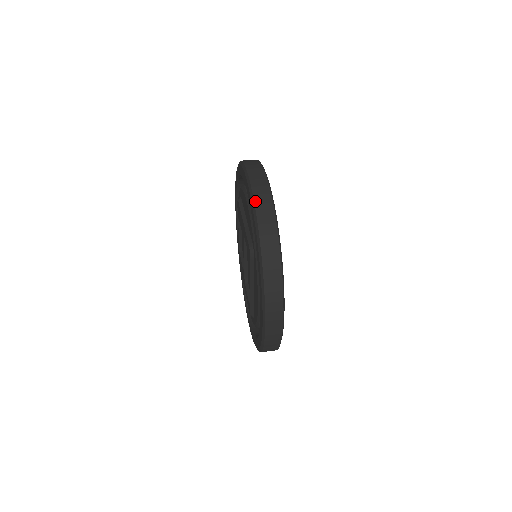
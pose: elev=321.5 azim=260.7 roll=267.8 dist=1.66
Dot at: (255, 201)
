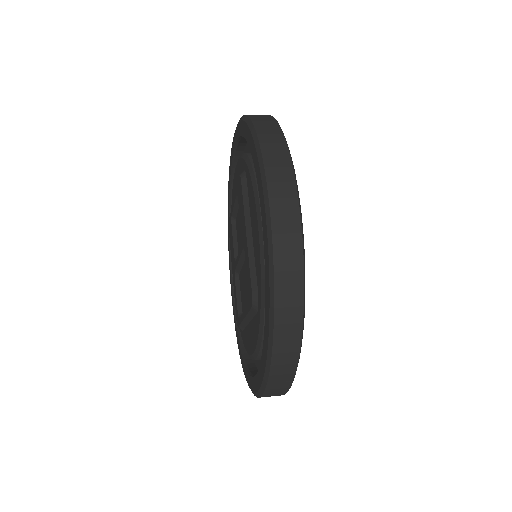
Dot at: (275, 266)
